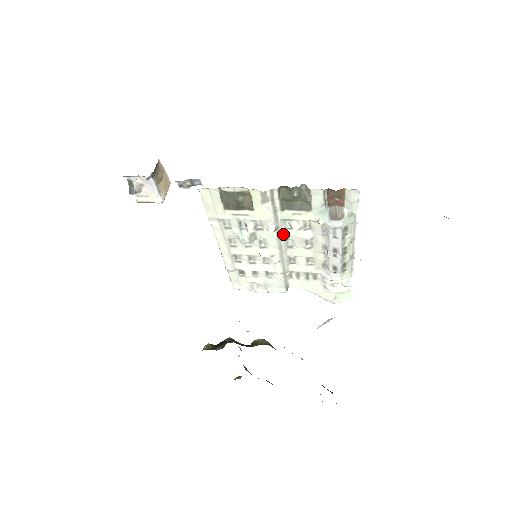
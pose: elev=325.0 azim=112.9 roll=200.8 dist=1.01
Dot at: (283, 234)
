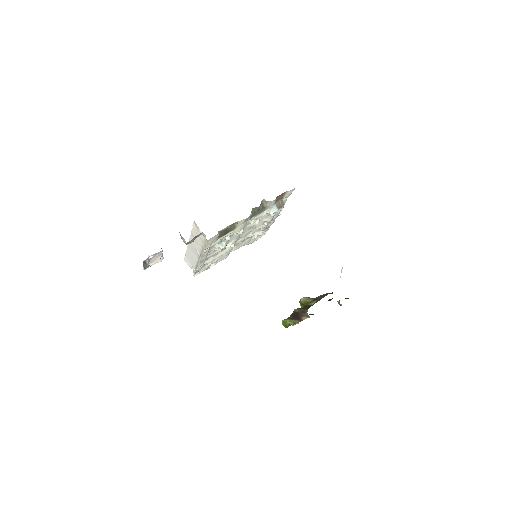
Dot at: (243, 229)
